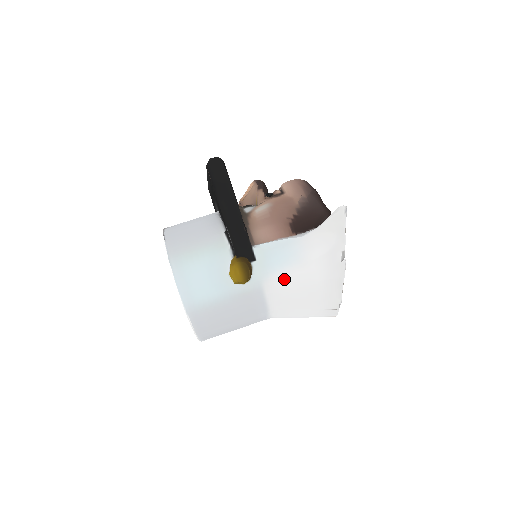
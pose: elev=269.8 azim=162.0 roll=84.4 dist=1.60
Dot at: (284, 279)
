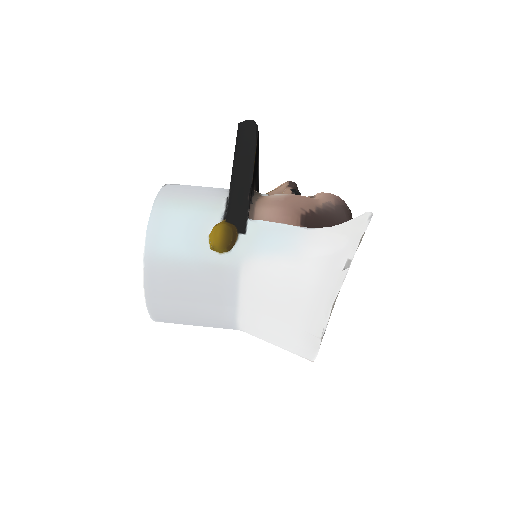
Dot at: (268, 267)
